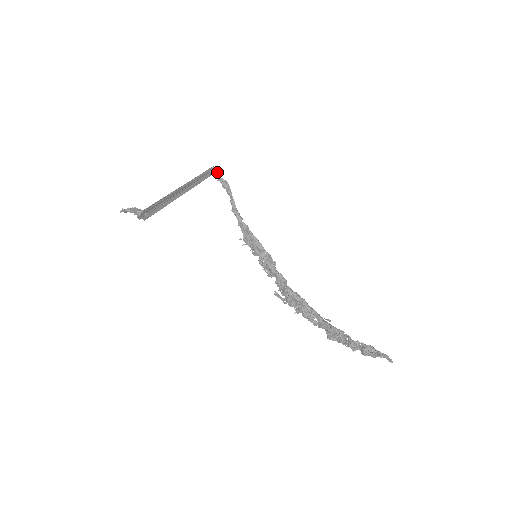
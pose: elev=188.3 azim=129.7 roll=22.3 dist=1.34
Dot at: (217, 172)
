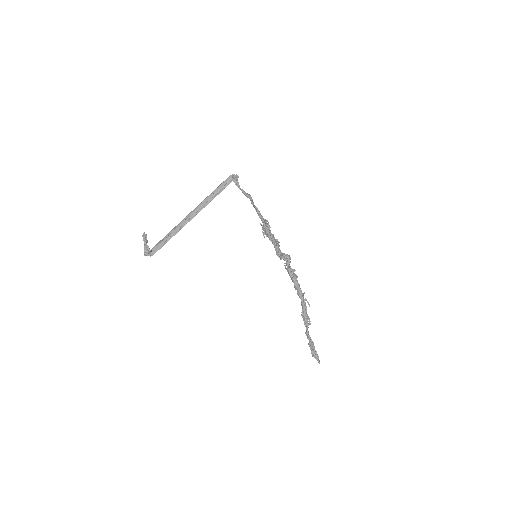
Dot at: (237, 179)
